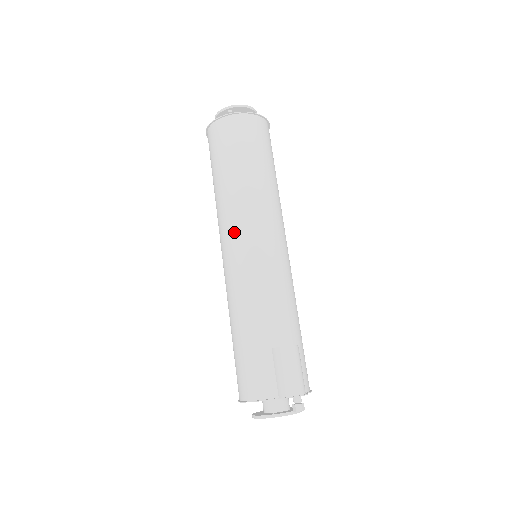
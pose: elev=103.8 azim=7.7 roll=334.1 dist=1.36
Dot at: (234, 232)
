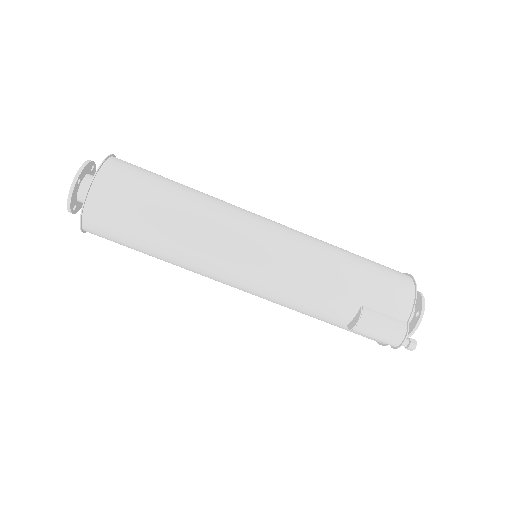
Dot at: occluded
